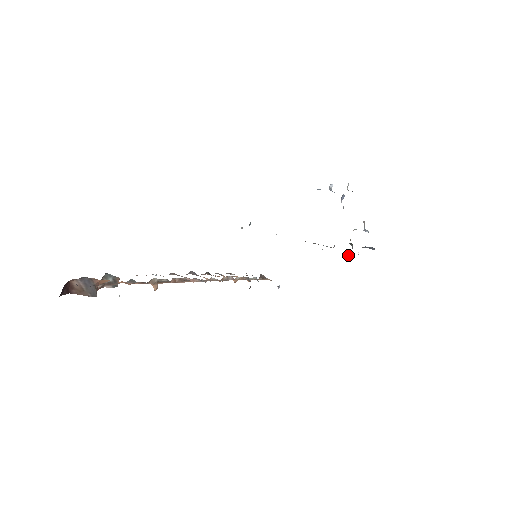
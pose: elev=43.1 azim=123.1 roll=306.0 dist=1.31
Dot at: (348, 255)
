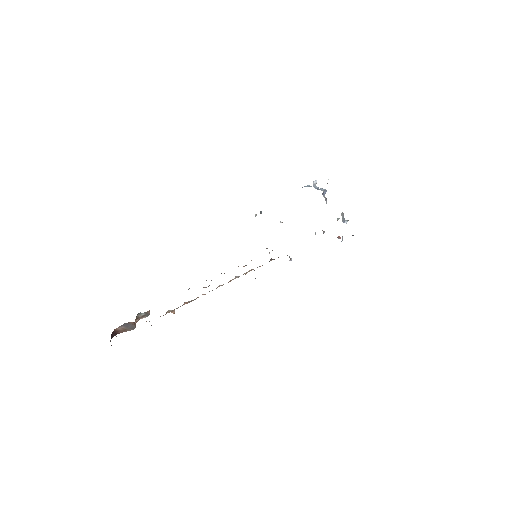
Dot at: (337, 237)
